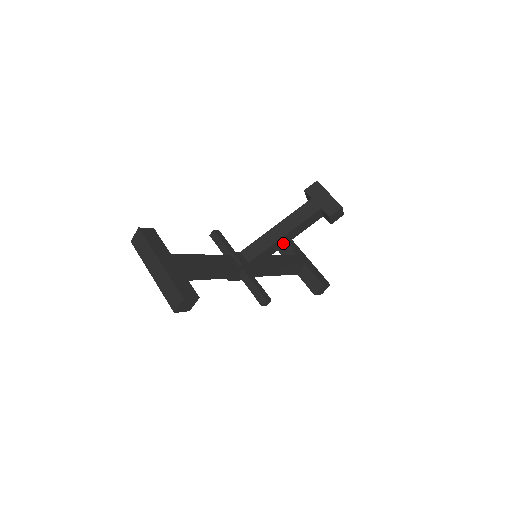
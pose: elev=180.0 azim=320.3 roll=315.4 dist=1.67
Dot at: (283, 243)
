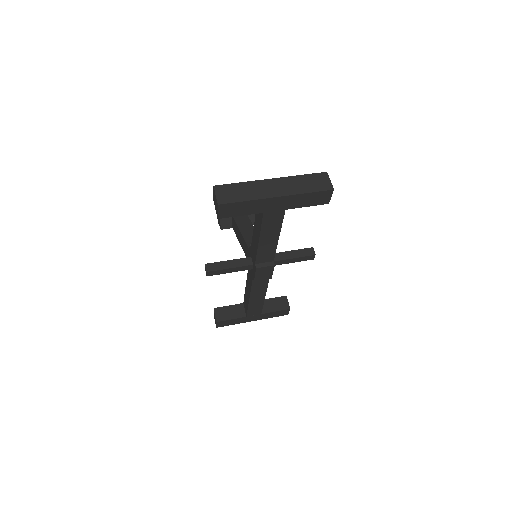
Dot at: occluded
